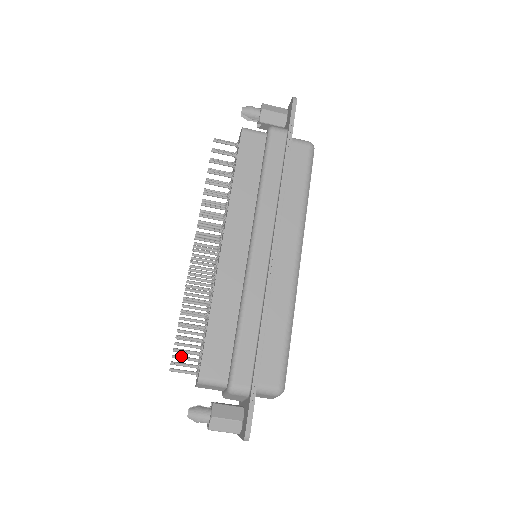
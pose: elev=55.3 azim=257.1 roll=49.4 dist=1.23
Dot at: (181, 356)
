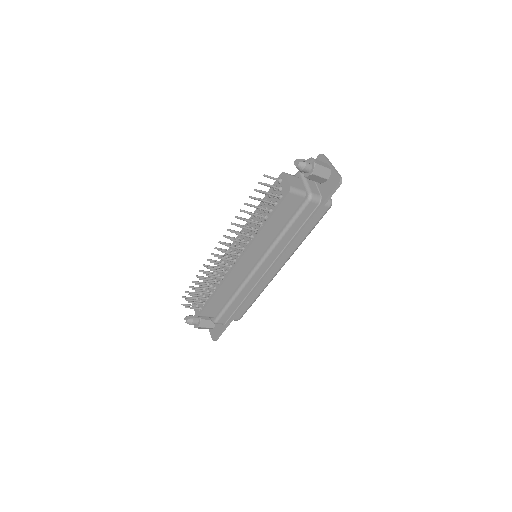
Dot at: (191, 300)
